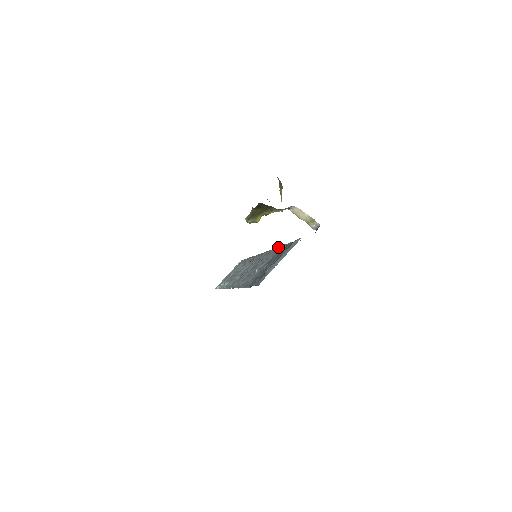
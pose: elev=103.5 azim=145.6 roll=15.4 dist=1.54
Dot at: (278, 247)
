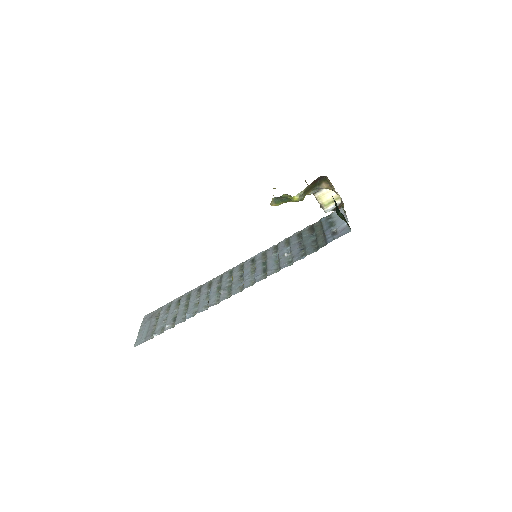
Dot at: (281, 241)
